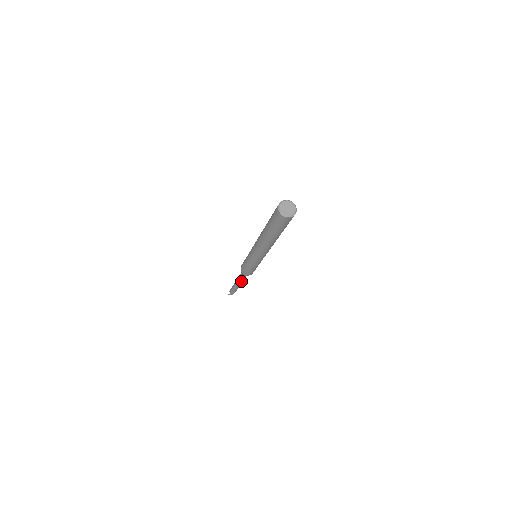
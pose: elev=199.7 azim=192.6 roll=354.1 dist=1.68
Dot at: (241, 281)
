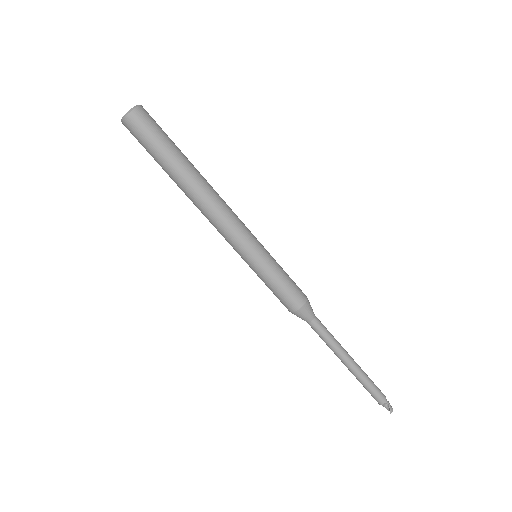
Dot at: (335, 342)
